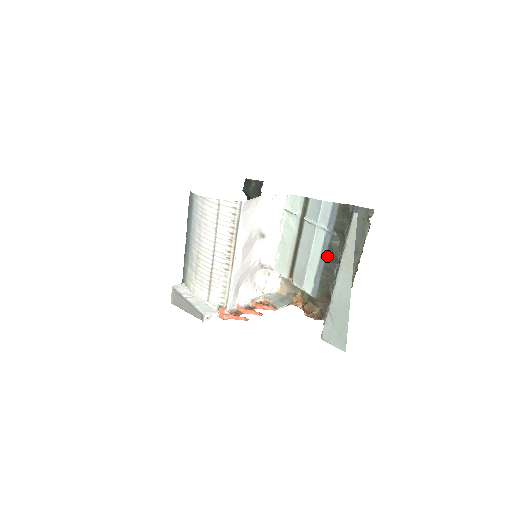
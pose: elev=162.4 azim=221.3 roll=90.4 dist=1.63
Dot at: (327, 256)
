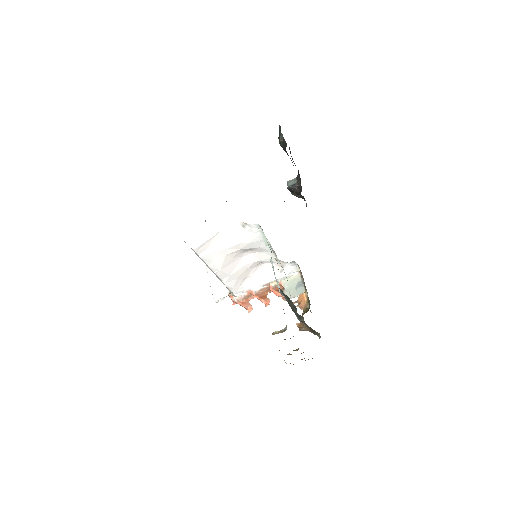
Dot at: occluded
